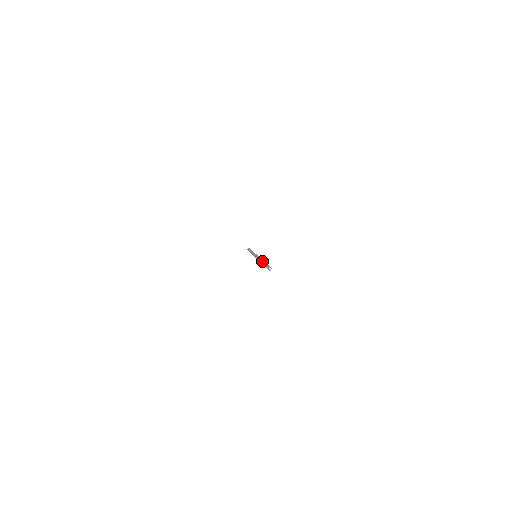
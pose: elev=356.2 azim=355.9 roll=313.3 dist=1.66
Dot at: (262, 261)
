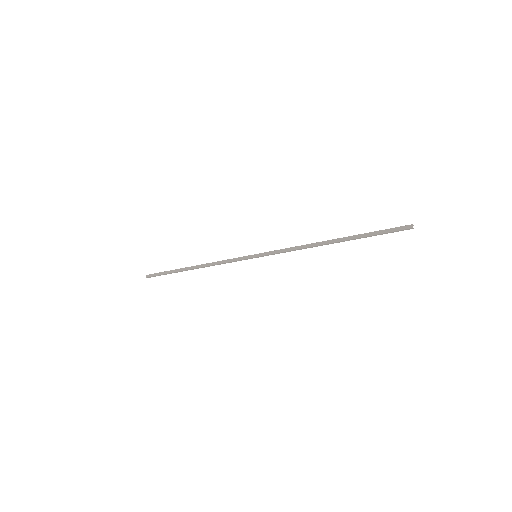
Dot at: (346, 238)
